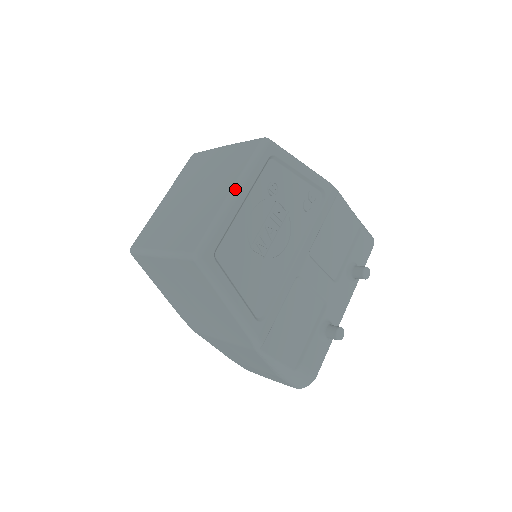
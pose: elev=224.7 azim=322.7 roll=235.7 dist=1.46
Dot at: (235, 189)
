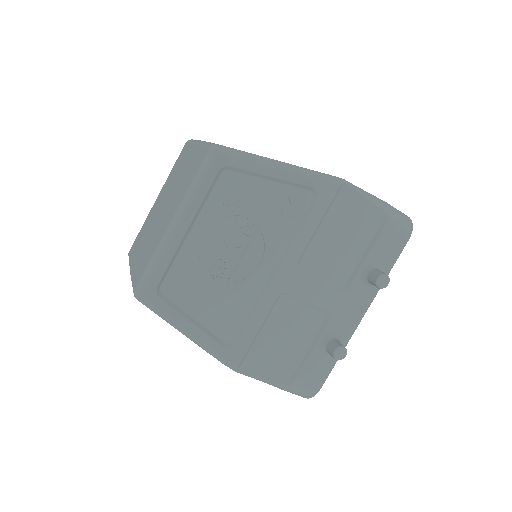
Dot at: (176, 217)
